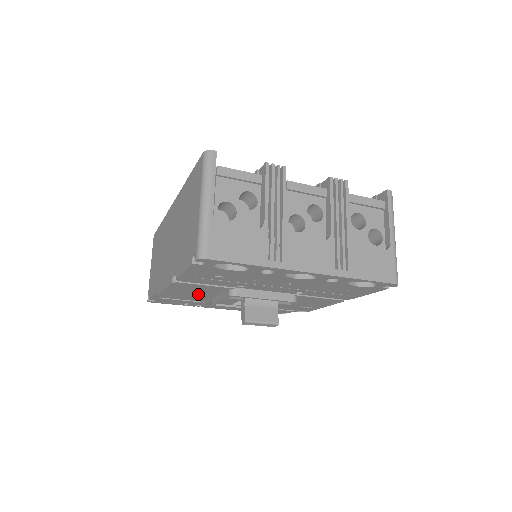
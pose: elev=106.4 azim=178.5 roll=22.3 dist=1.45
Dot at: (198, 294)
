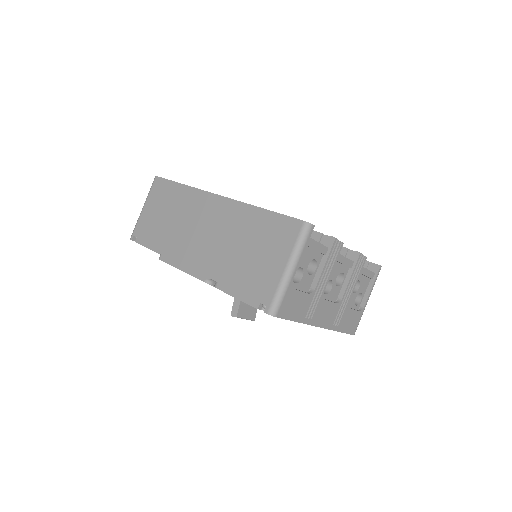
Dot at: occluded
